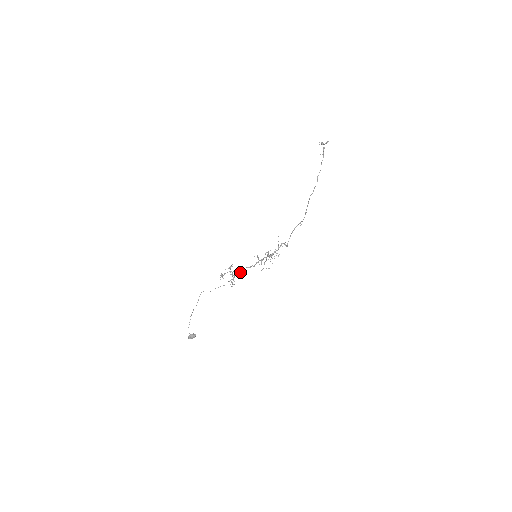
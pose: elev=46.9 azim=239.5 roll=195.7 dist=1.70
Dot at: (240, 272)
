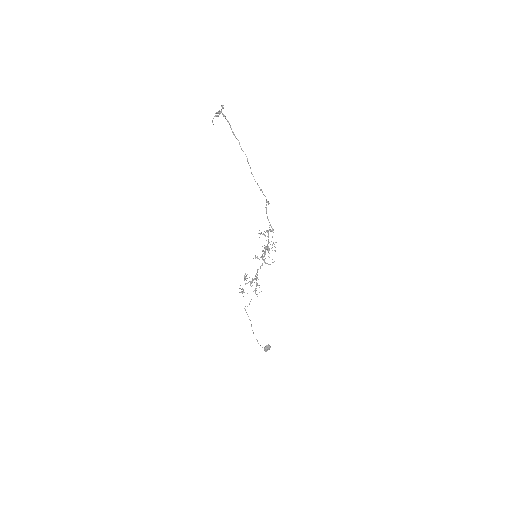
Dot at: (256, 277)
